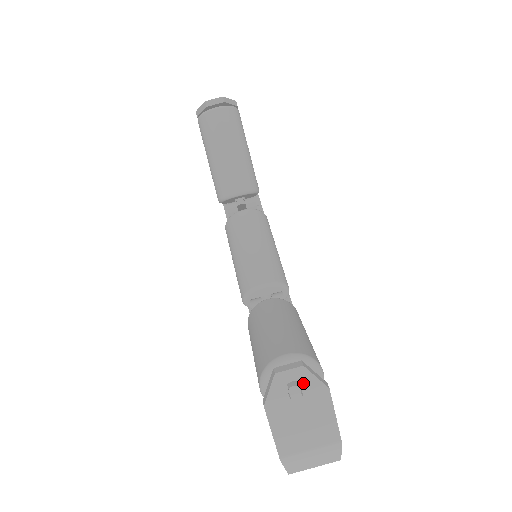
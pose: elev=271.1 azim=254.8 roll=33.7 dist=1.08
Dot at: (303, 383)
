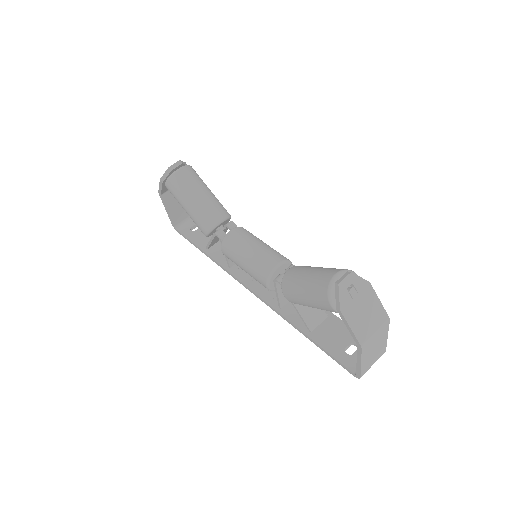
Dot at: (355, 284)
